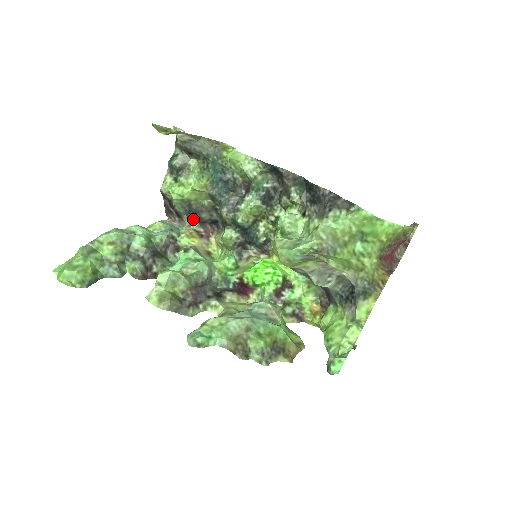
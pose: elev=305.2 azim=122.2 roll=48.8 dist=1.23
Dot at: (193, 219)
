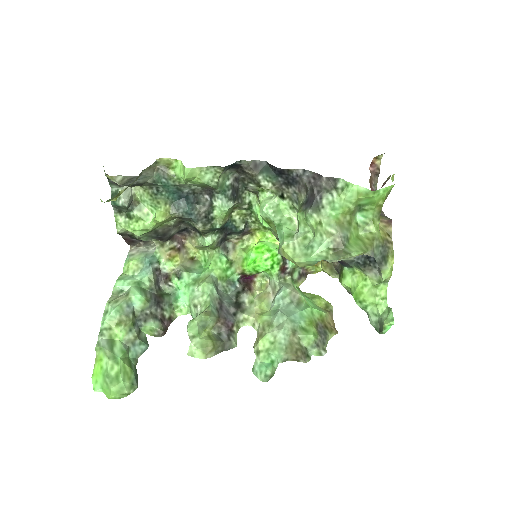
Dot at: (163, 240)
